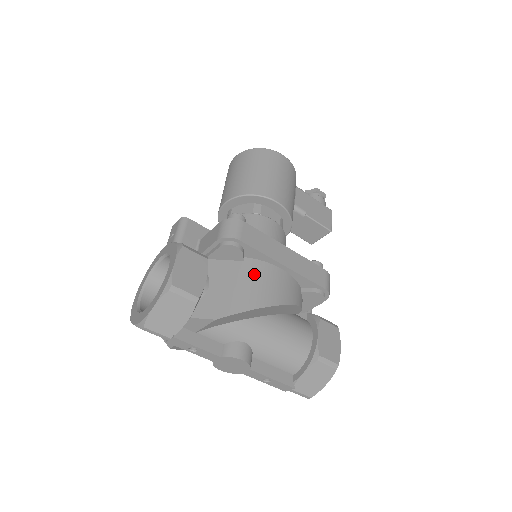
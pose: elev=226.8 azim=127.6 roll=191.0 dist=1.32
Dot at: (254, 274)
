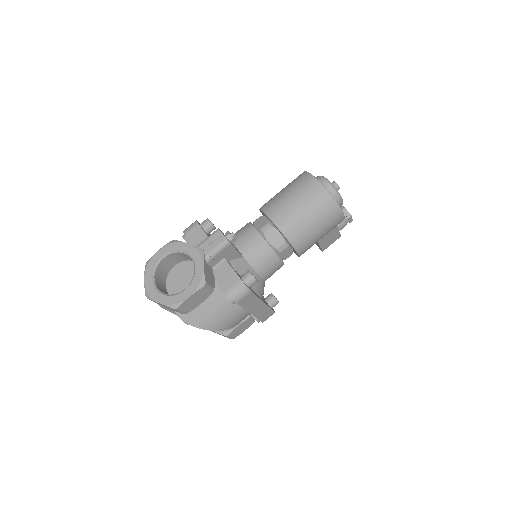
Dot at: (230, 311)
